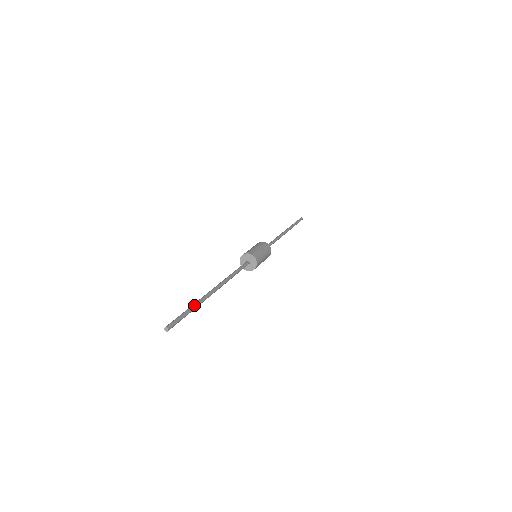
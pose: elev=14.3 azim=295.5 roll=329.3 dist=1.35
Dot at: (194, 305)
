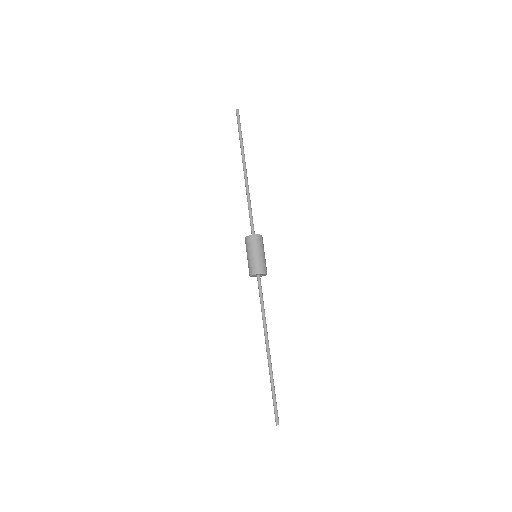
Dot at: occluded
